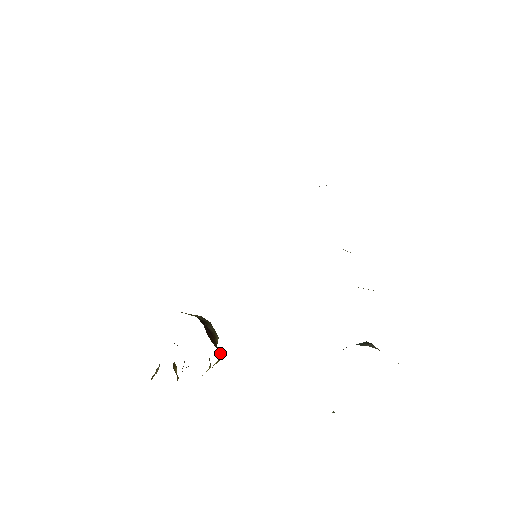
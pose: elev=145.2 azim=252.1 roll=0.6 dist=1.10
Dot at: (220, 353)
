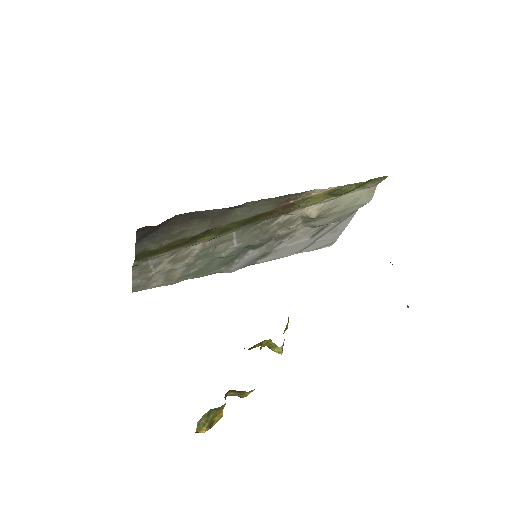
Dot at: occluded
